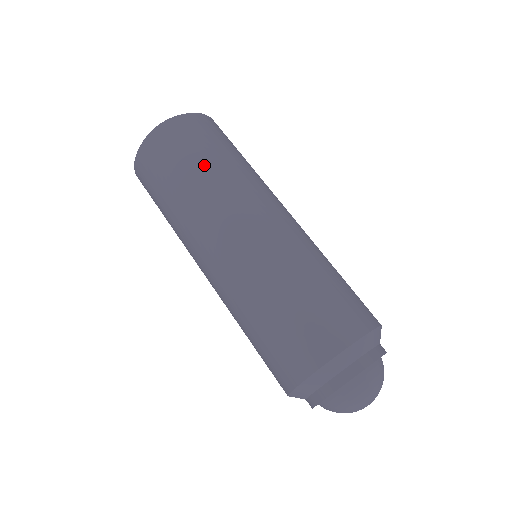
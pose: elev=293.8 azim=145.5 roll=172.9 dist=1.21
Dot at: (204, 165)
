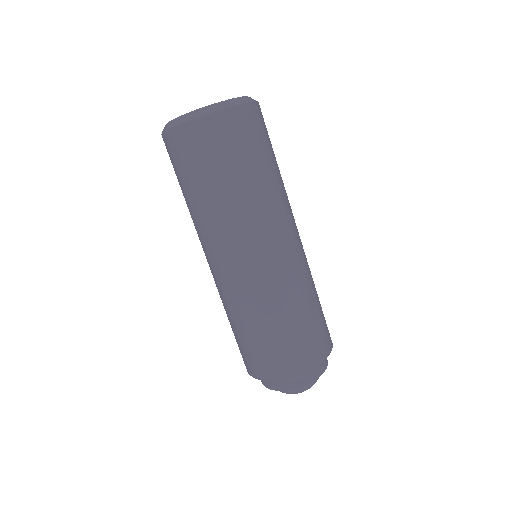
Dot at: (199, 194)
